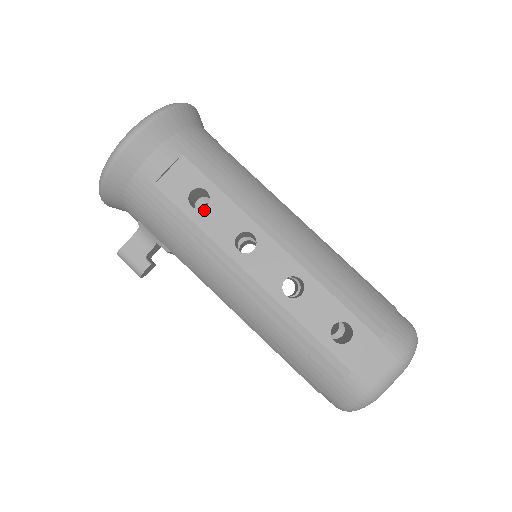
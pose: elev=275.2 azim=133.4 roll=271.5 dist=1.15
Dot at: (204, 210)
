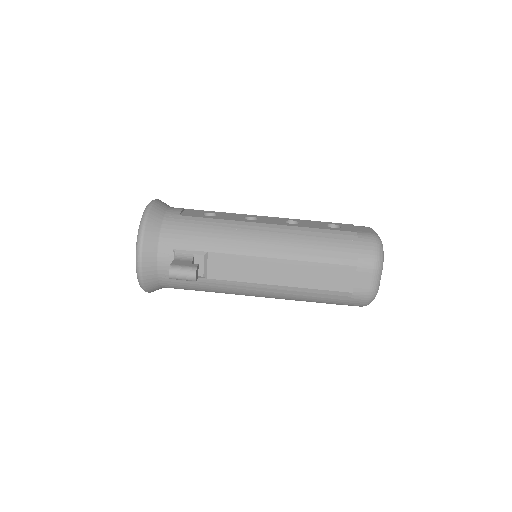
Dot at: (217, 216)
